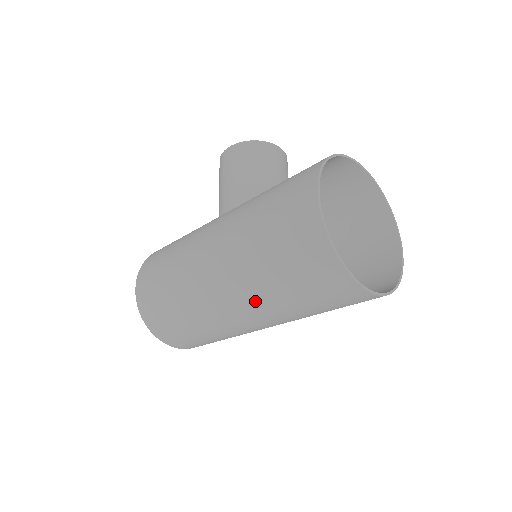
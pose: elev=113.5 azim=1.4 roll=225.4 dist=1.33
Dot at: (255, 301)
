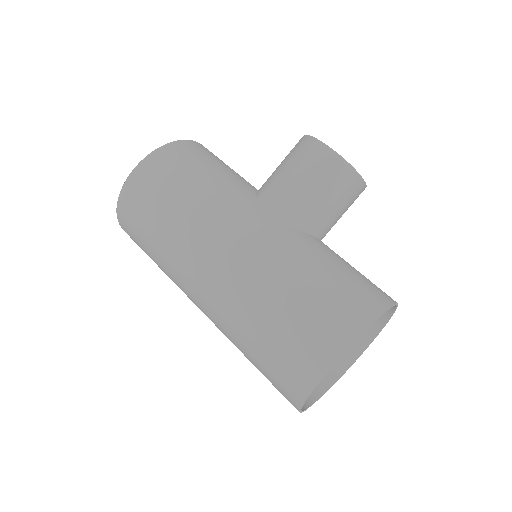
Dot at: (221, 326)
